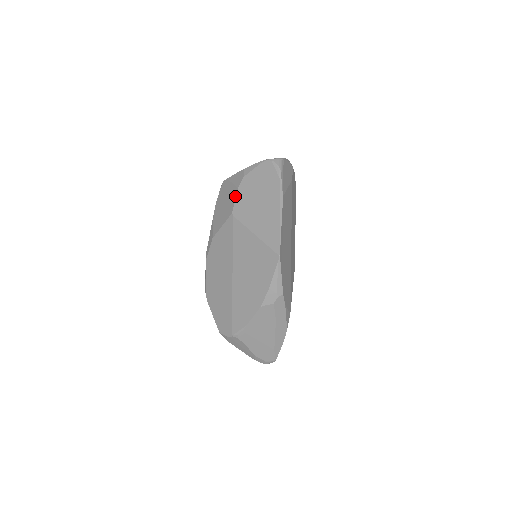
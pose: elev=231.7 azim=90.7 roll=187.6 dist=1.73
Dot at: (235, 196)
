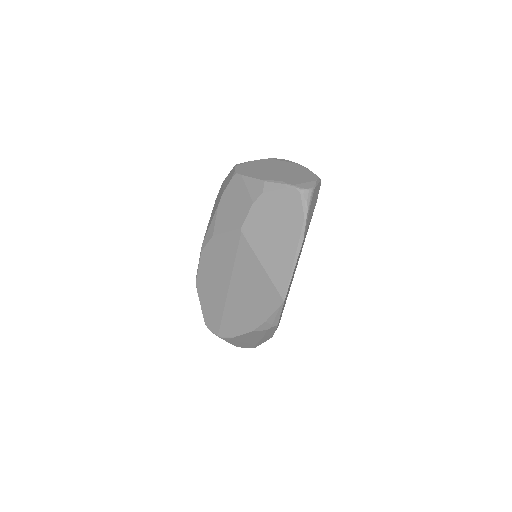
Dot at: (248, 210)
